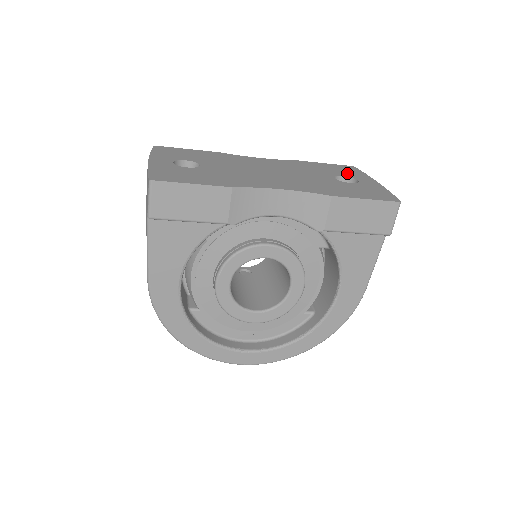
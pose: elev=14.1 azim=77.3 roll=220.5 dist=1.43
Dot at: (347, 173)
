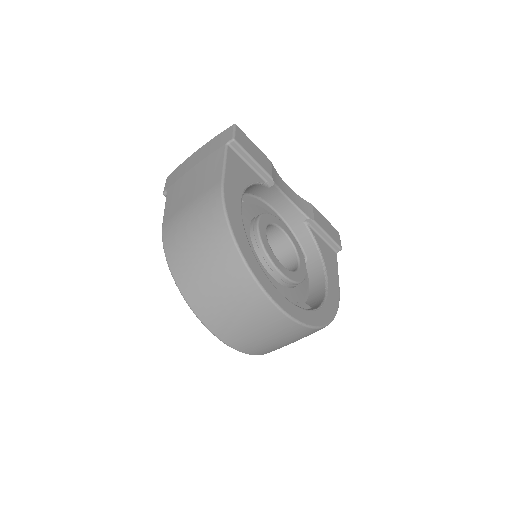
Dot at: occluded
